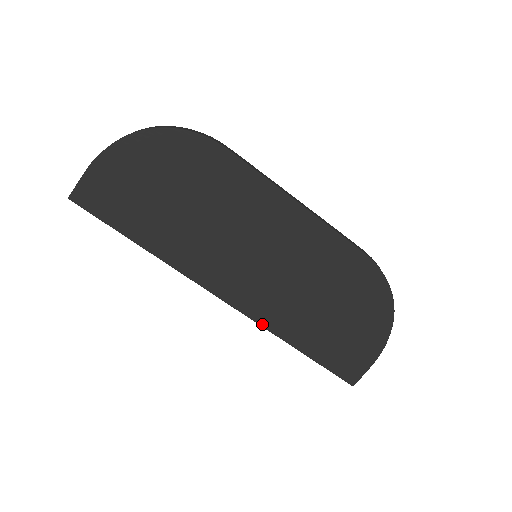
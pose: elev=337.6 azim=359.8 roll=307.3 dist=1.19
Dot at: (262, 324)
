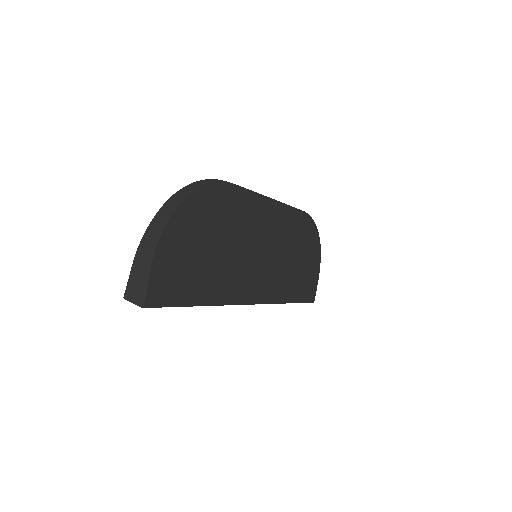
Dot at: (274, 302)
